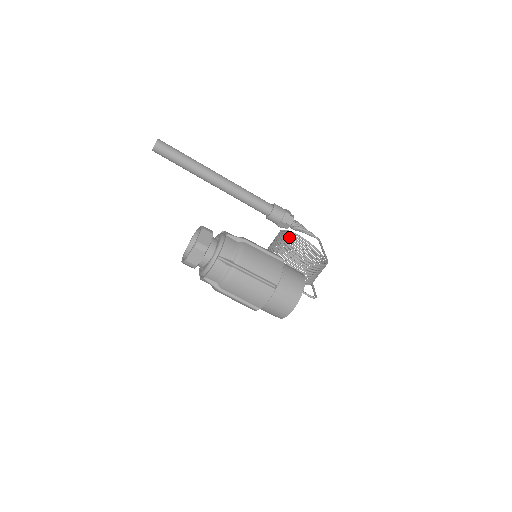
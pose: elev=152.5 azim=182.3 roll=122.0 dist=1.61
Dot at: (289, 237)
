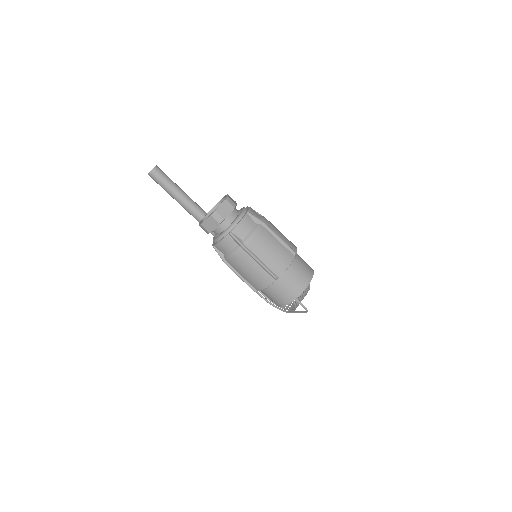
Dot at: occluded
